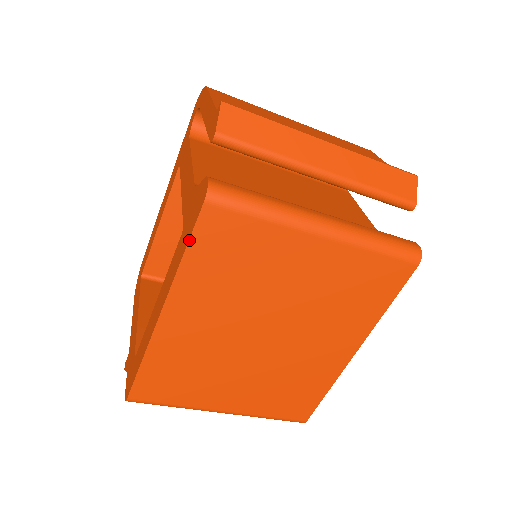
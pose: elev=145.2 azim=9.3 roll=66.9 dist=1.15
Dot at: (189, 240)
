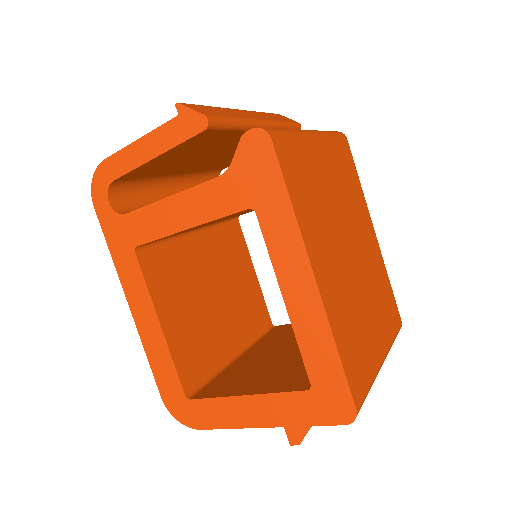
Dot at: (285, 182)
